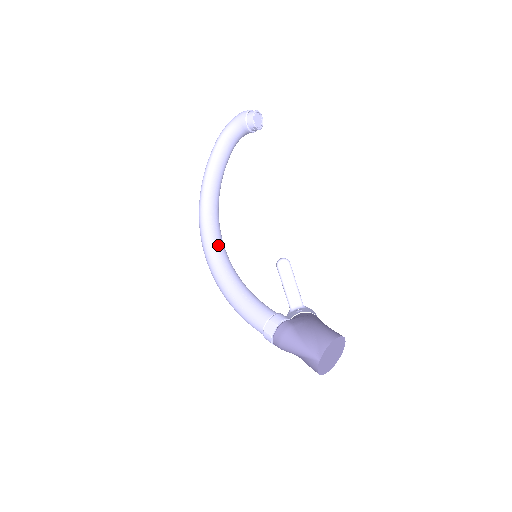
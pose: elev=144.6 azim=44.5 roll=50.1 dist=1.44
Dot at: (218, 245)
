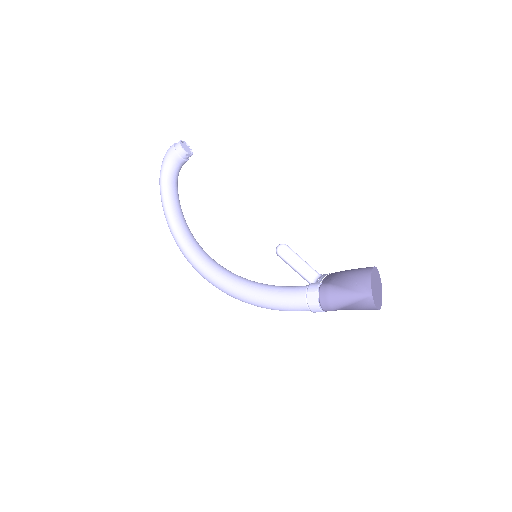
Dot at: (218, 267)
